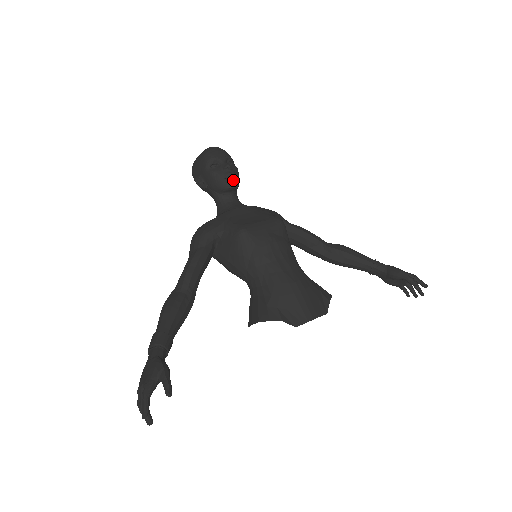
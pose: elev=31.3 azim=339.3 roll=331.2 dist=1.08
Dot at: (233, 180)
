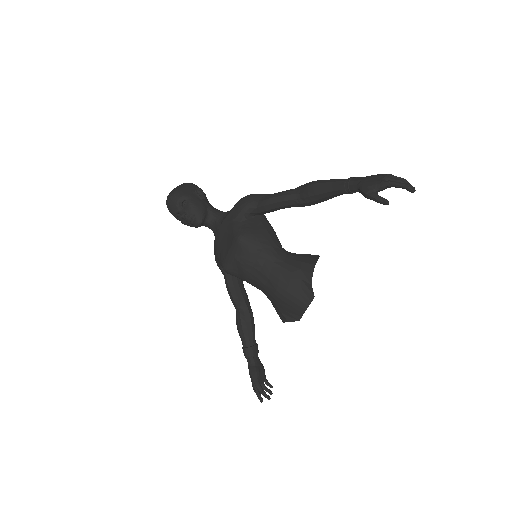
Dot at: (195, 221)
